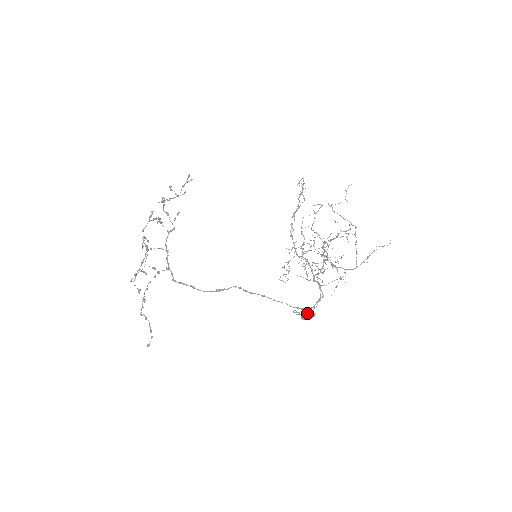
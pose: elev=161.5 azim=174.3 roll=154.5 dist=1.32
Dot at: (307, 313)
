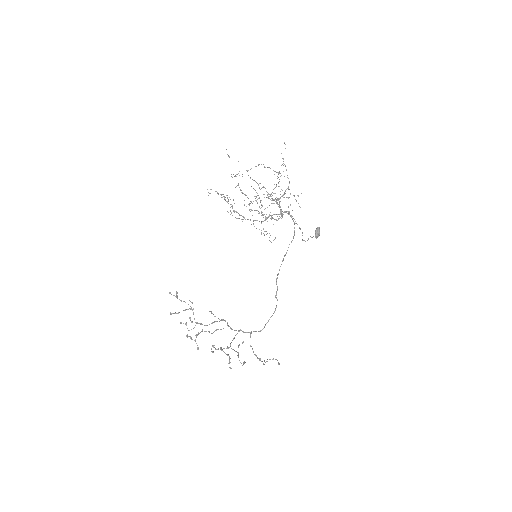
Dot at: (317, 233)
